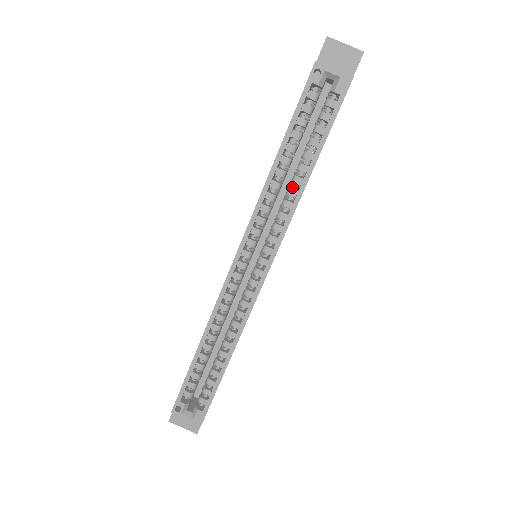
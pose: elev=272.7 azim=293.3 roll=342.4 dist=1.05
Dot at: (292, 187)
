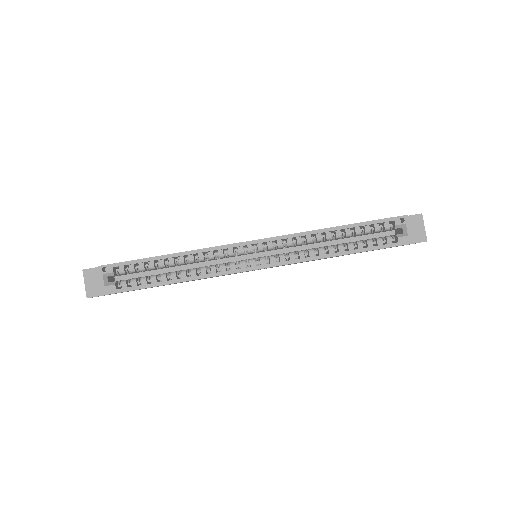
Dot at: occluded
